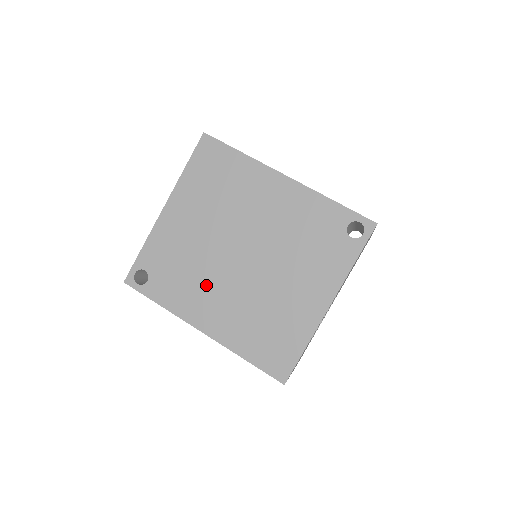
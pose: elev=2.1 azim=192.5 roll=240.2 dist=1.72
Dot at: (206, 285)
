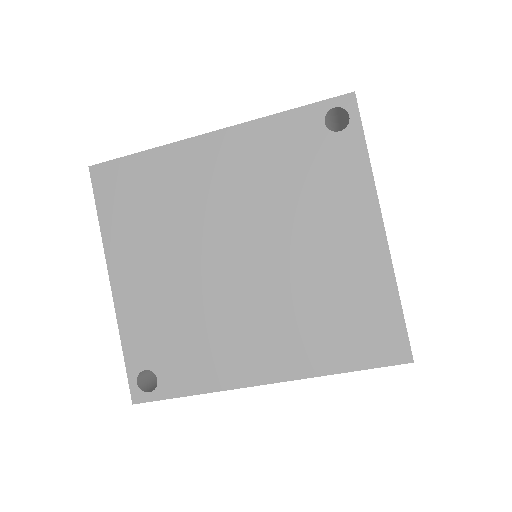
Dot at: (226, 326)
